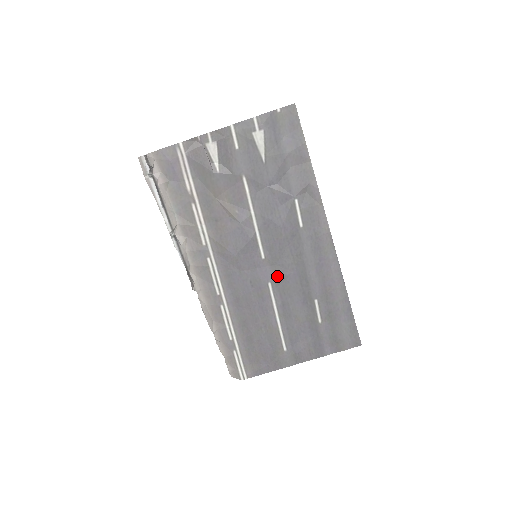
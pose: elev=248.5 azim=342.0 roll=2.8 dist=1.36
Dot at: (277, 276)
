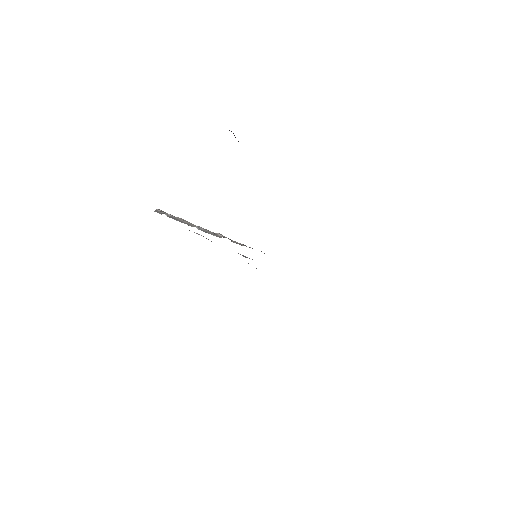
Dot at: occluded
